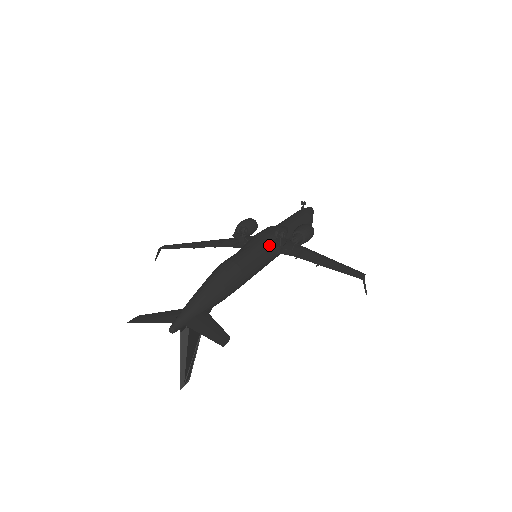
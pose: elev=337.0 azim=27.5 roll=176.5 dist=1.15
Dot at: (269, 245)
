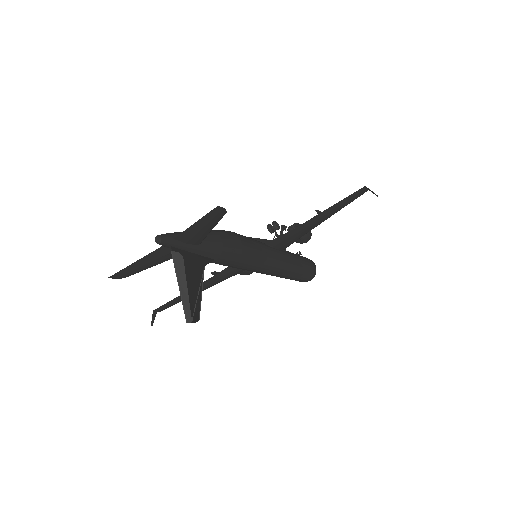
Dot at: occluded
